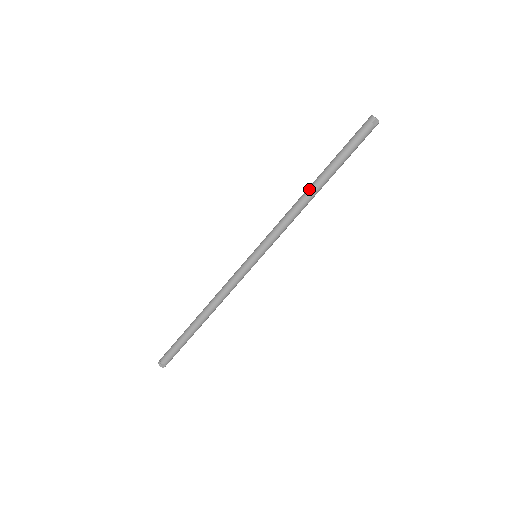
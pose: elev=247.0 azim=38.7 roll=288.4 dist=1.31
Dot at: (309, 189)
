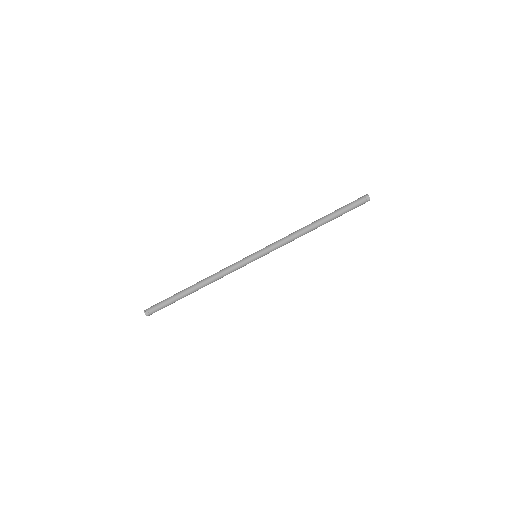
Dot at: (311, 223)
